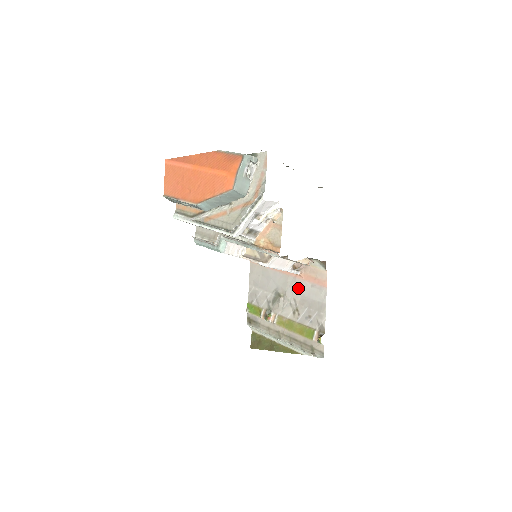
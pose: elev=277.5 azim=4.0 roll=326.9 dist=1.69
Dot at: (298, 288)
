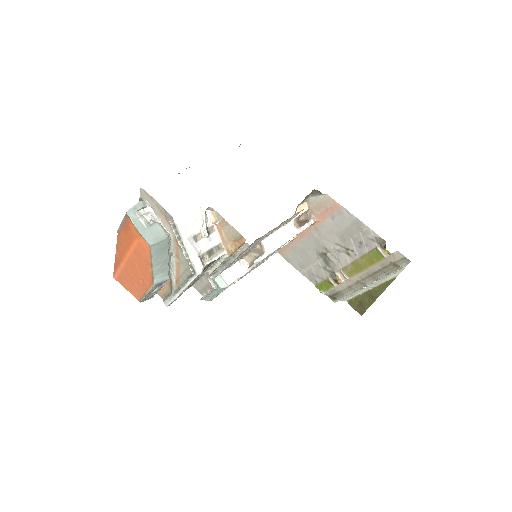
Dot at: (327, 233)
